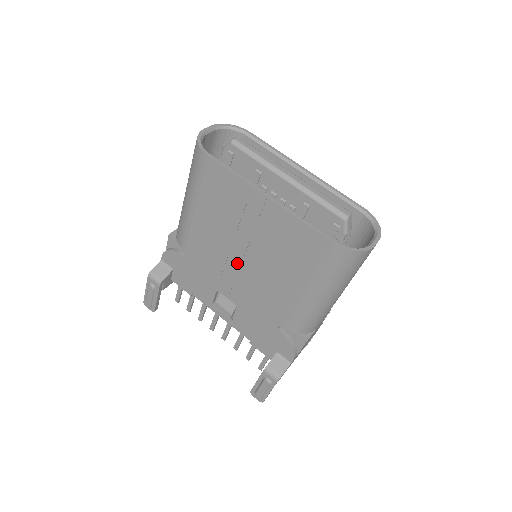
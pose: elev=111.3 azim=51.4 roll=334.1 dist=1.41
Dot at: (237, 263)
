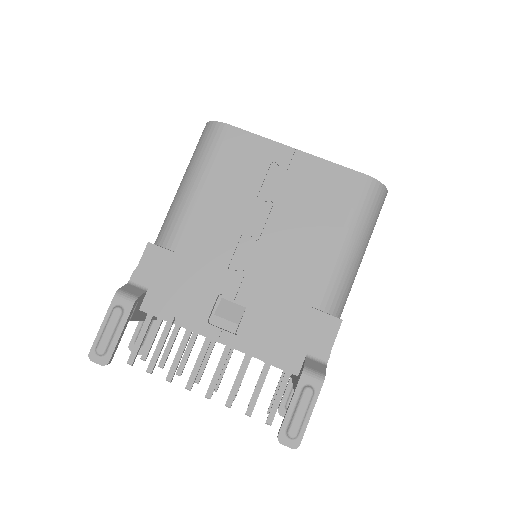
Dot at: (254, 239)
